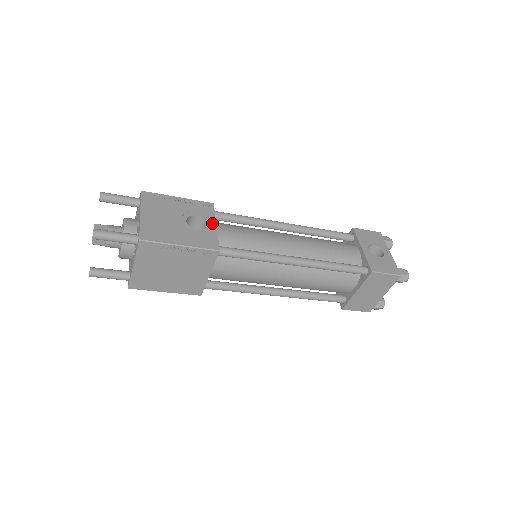
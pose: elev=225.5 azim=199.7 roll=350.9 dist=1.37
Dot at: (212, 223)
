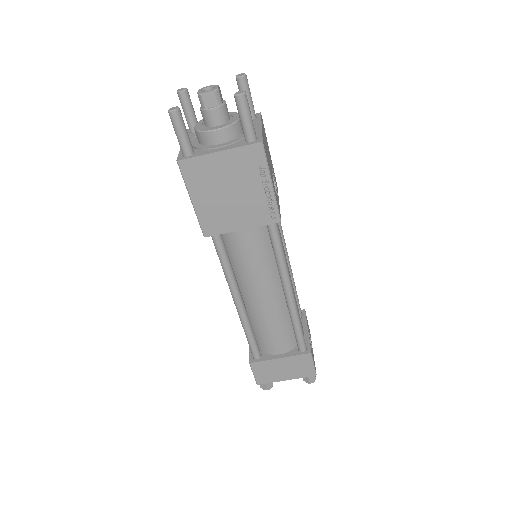
Dot at: (278, 197)
